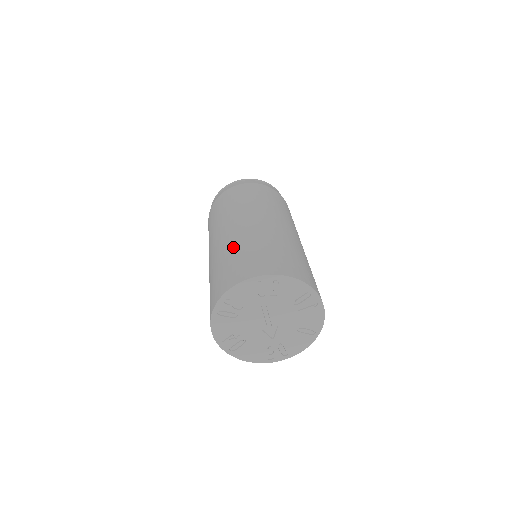
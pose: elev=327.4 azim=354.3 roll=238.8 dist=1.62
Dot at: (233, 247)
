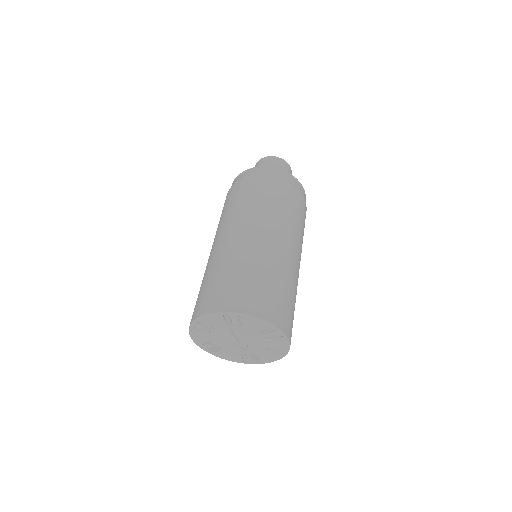
Dot at: (219, 265)
